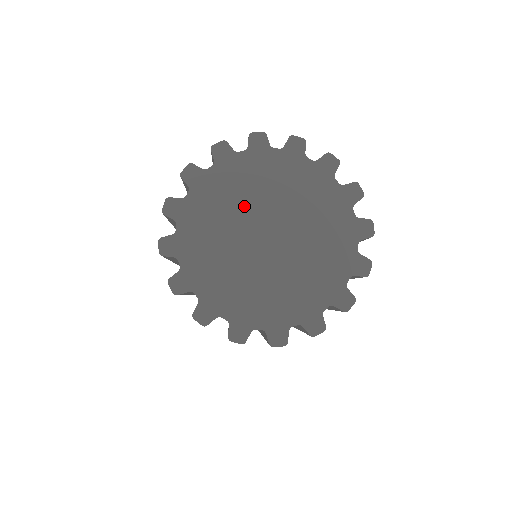
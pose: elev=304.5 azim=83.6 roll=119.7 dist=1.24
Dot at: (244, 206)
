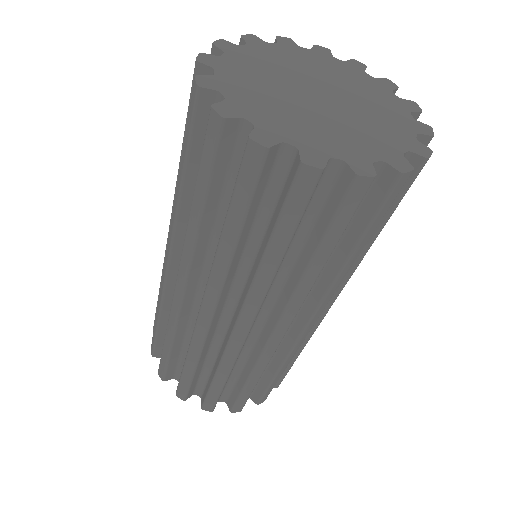
Dot at: (277, 77)
